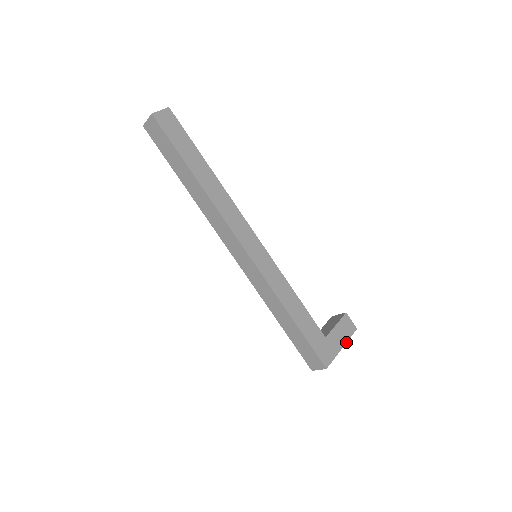
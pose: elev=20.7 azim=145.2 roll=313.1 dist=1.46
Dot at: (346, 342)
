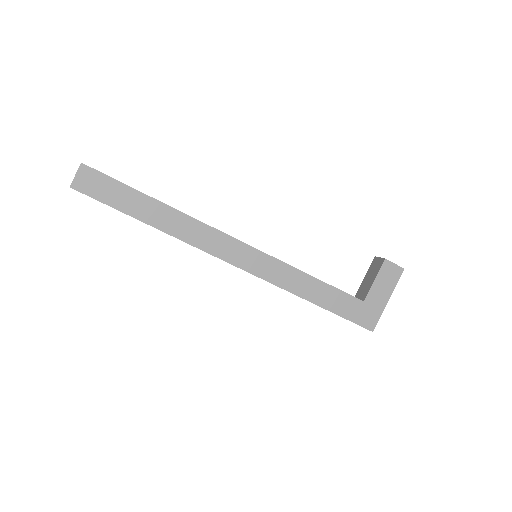
Dot at: (392, 291)
